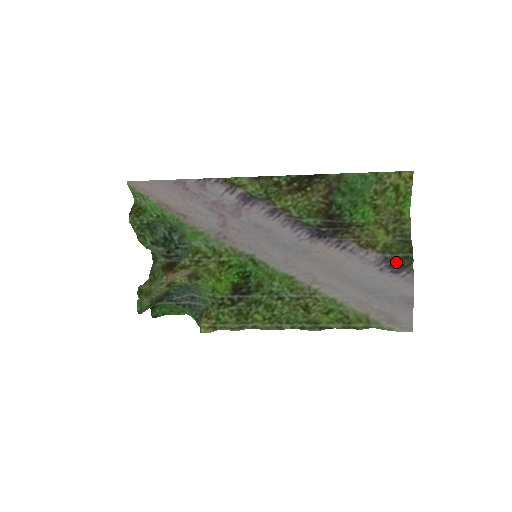
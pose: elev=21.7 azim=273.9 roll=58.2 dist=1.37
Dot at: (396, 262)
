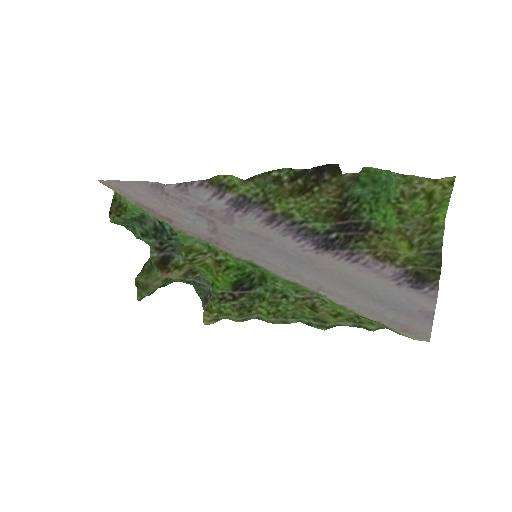
Dot at: (419, 274)
